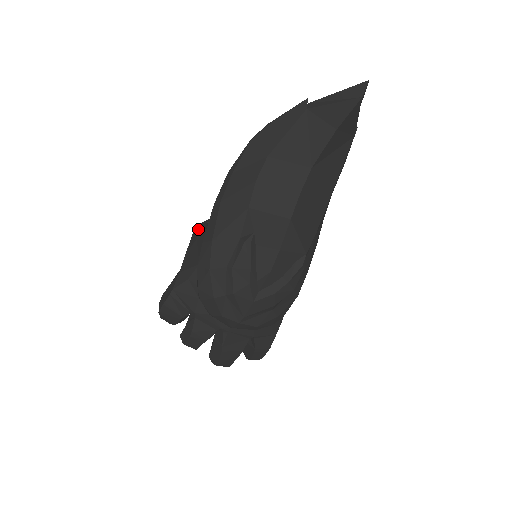
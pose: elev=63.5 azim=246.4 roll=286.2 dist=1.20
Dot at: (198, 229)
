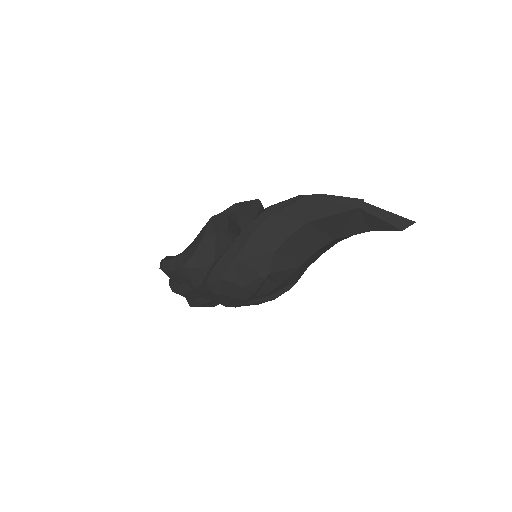
Dot at: (219, 224)
